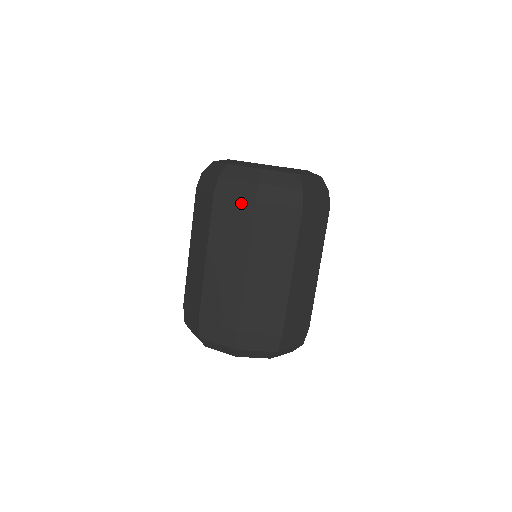
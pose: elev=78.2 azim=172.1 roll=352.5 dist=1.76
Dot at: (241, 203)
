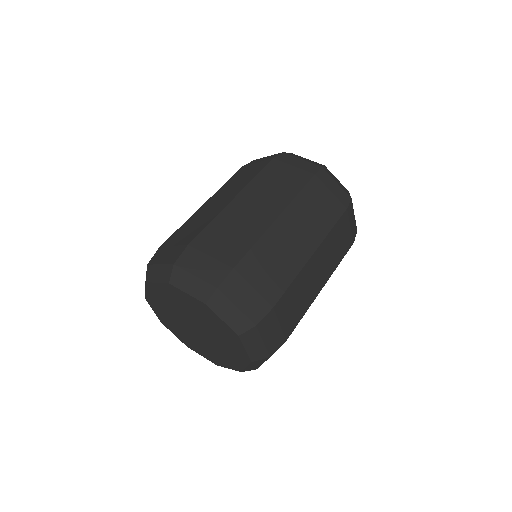
Dot at: (261, 163)
